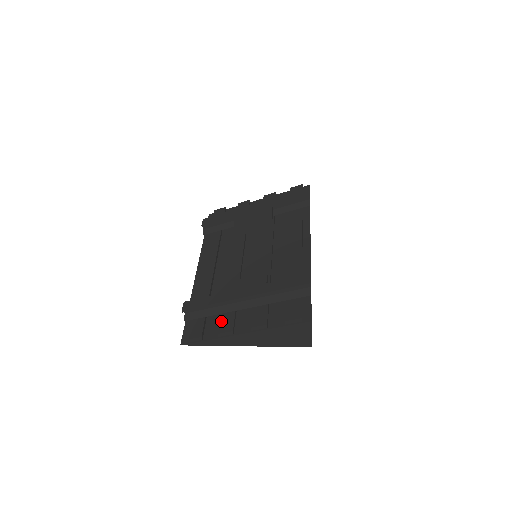
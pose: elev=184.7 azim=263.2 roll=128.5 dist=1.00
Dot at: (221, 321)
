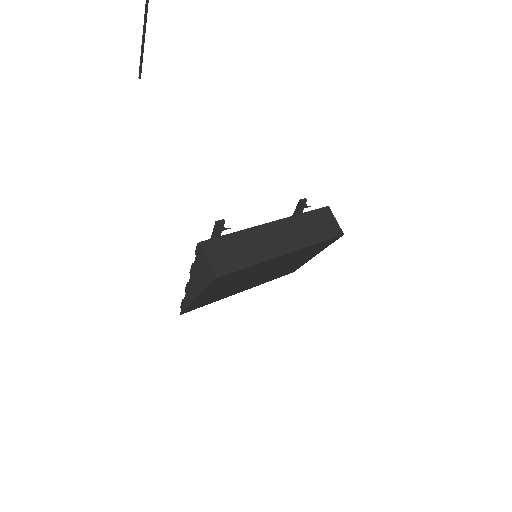
Dot at: occluded
